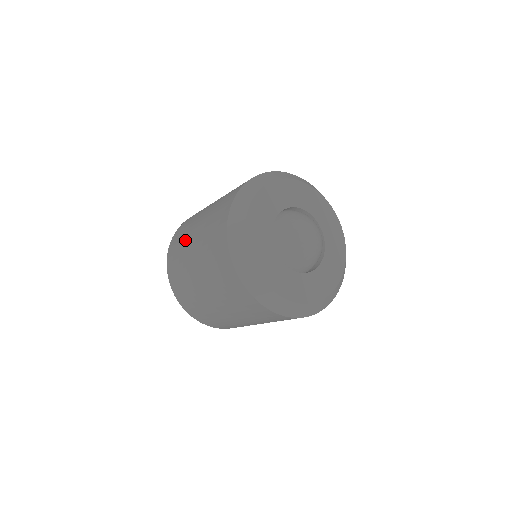
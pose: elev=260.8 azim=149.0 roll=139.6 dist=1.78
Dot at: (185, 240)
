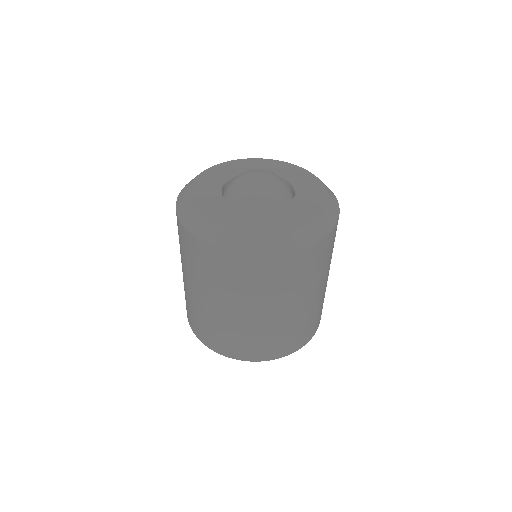
Dot at: (192, 304)
